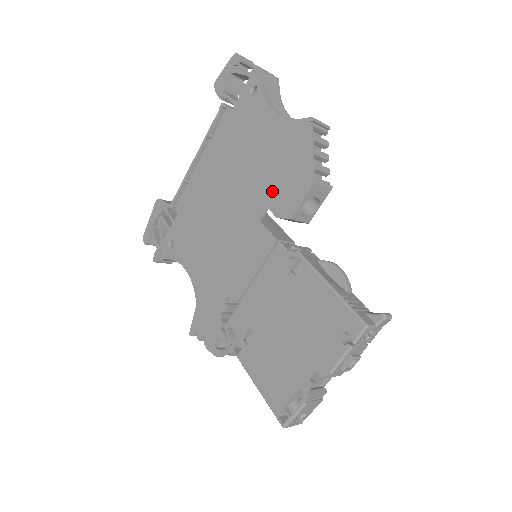
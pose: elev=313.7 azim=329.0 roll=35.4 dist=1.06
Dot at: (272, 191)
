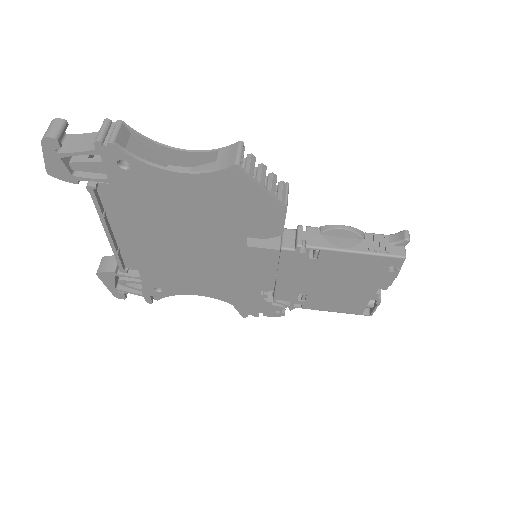
Dot at: (242, 227)
